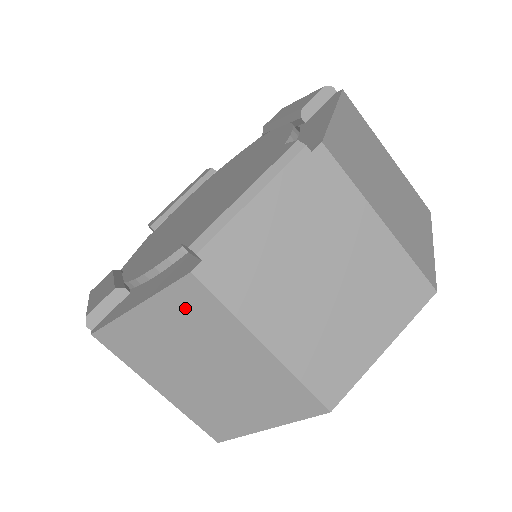
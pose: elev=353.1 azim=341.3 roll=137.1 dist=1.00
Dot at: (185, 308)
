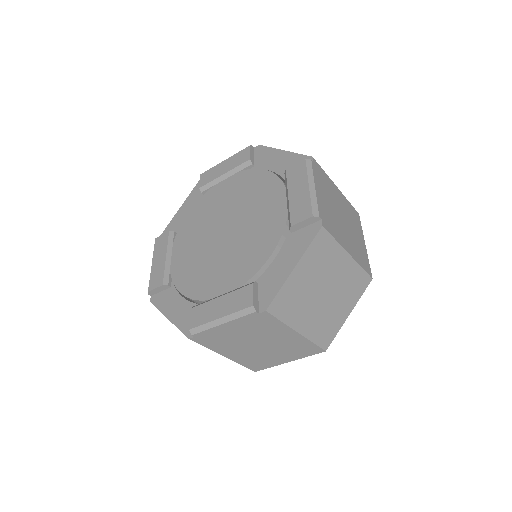
Dot at: occluded
